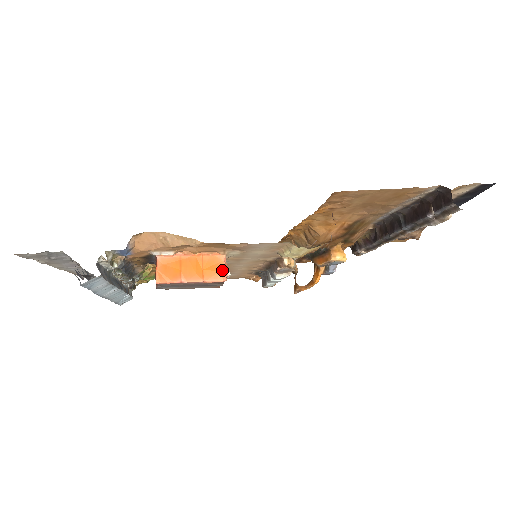
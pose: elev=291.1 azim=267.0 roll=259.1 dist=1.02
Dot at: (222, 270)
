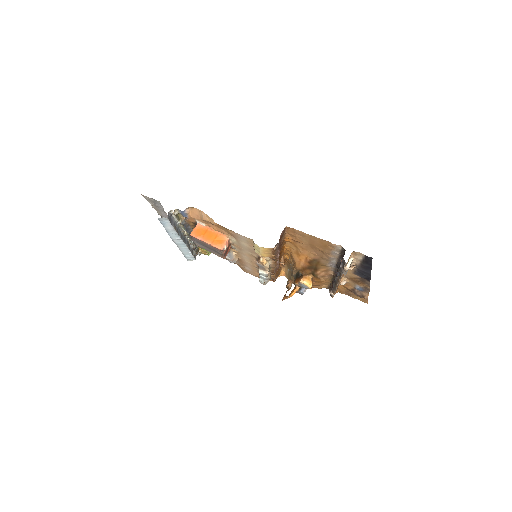
Dot at: (223, 244)
